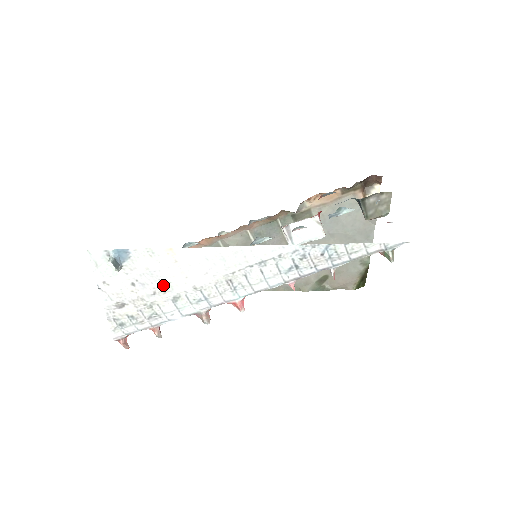
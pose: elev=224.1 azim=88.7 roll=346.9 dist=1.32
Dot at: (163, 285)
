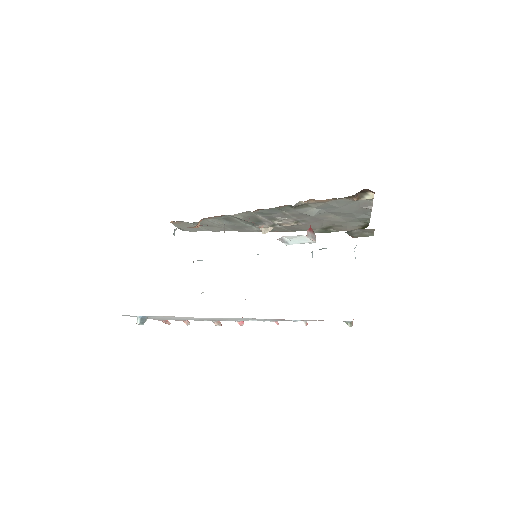
Dot at: (181, 318)
